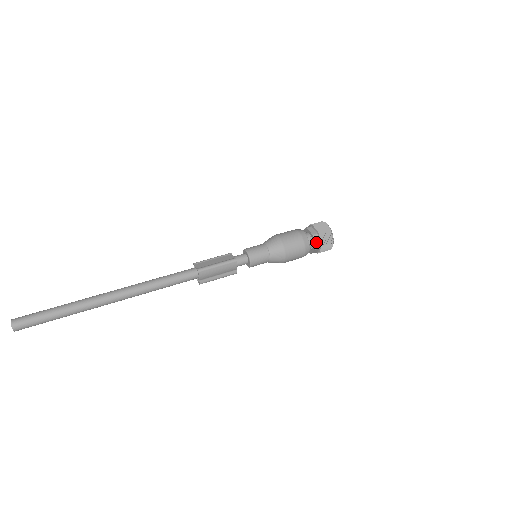
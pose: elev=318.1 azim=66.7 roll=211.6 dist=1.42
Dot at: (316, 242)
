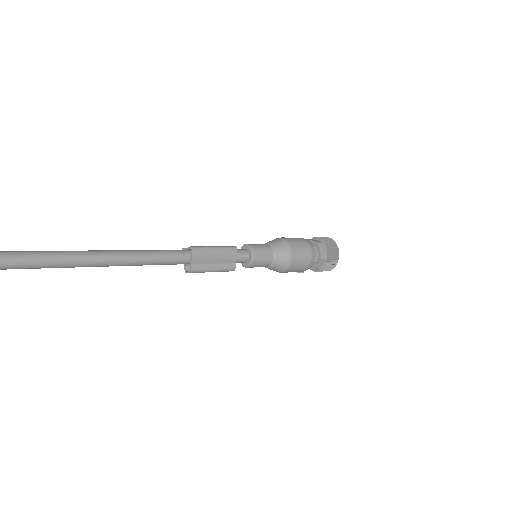
Dot at: (321, 250)
